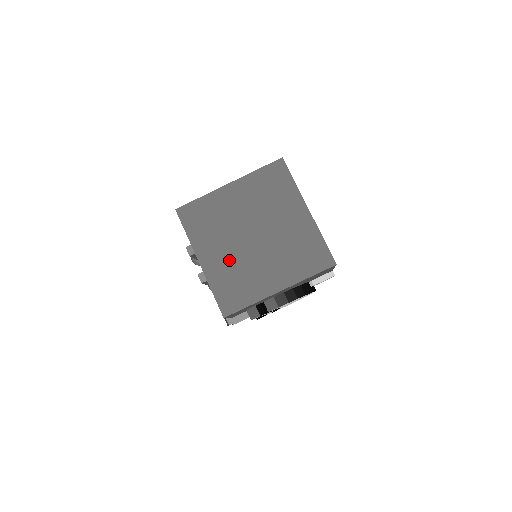
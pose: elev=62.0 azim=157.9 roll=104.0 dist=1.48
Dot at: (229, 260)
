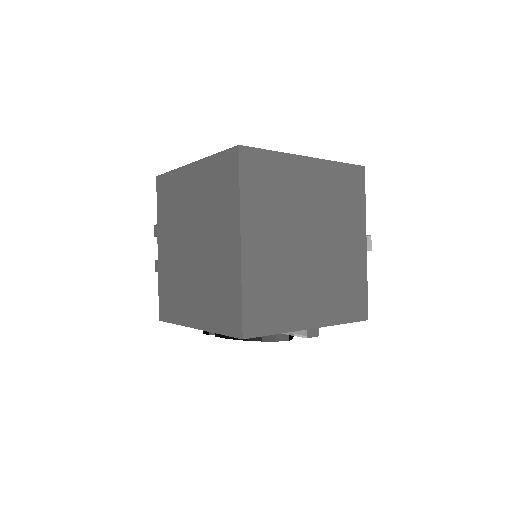
Dot at: (173, 261)
